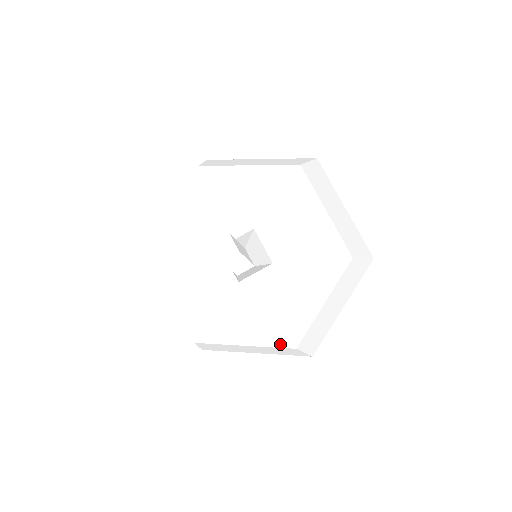
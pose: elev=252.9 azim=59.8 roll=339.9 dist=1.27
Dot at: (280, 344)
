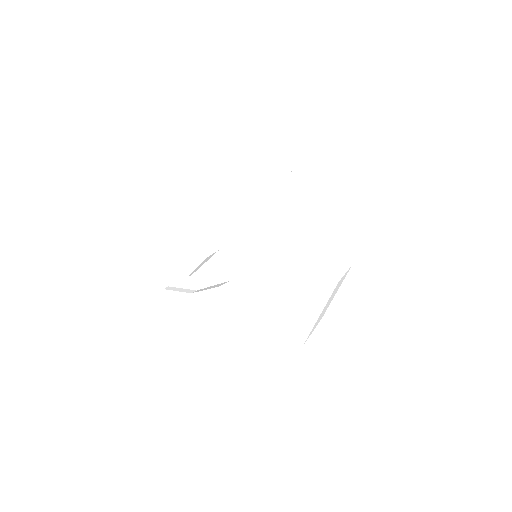
Dot at: (242, 341)
